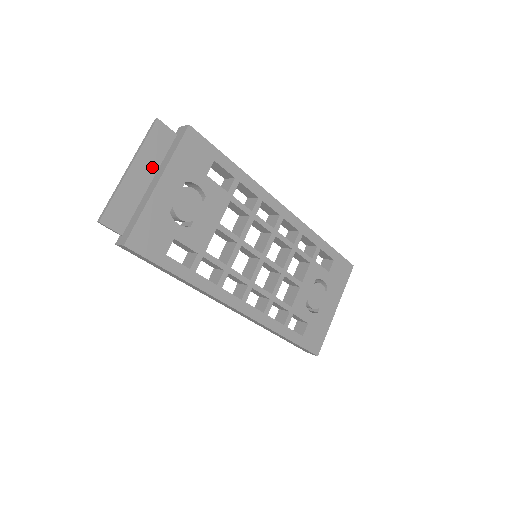
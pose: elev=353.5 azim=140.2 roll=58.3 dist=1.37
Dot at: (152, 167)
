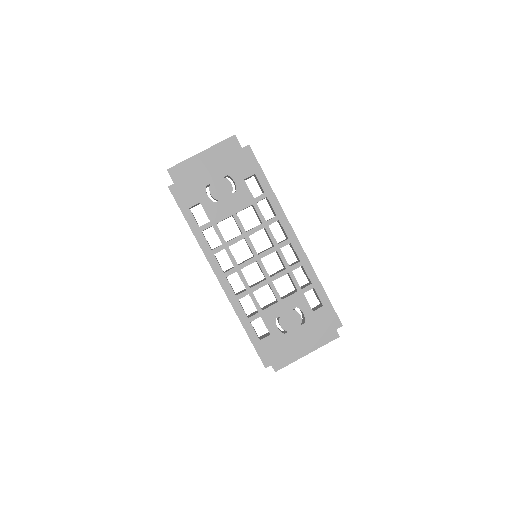
Dot at: (215, 159)
